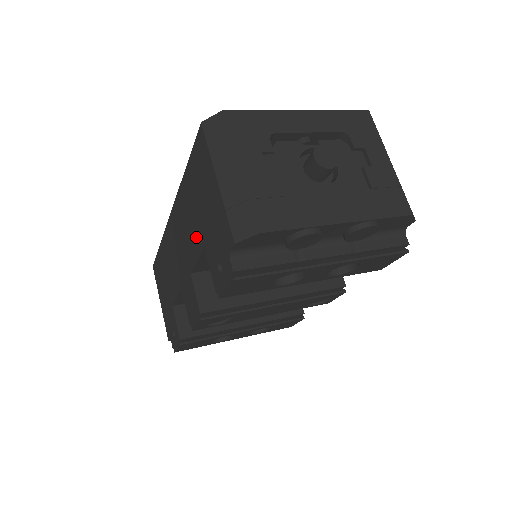
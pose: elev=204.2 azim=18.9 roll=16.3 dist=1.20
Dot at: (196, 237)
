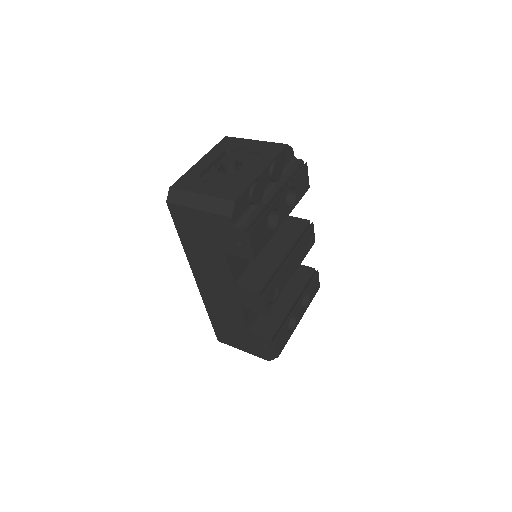
Dot at: (217, 258)
